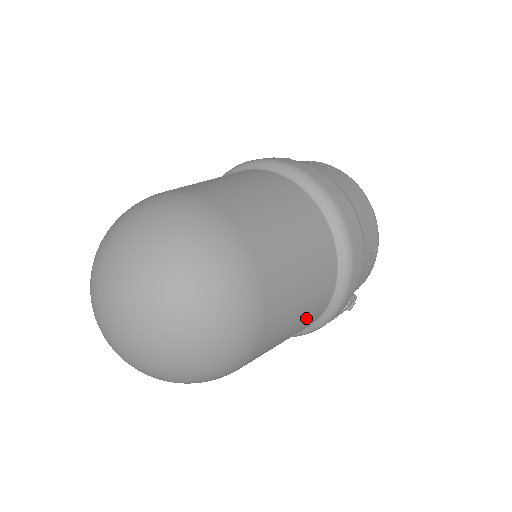
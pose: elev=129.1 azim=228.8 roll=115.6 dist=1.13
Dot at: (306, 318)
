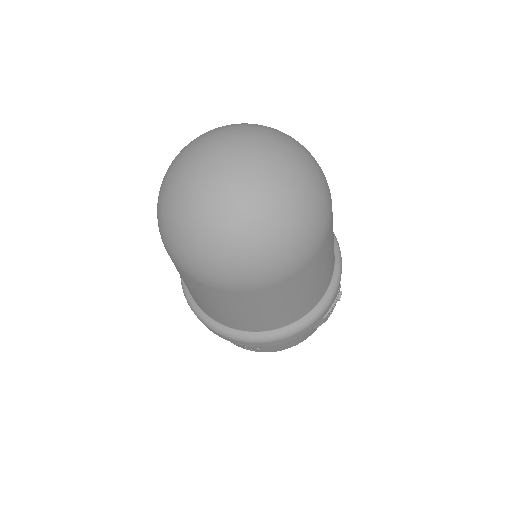
Dot at: (333, 252)
